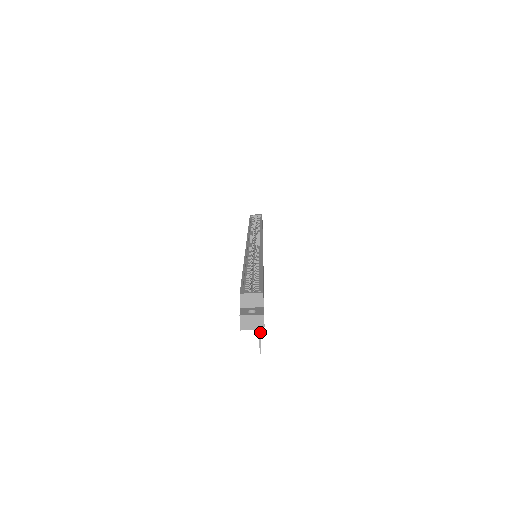
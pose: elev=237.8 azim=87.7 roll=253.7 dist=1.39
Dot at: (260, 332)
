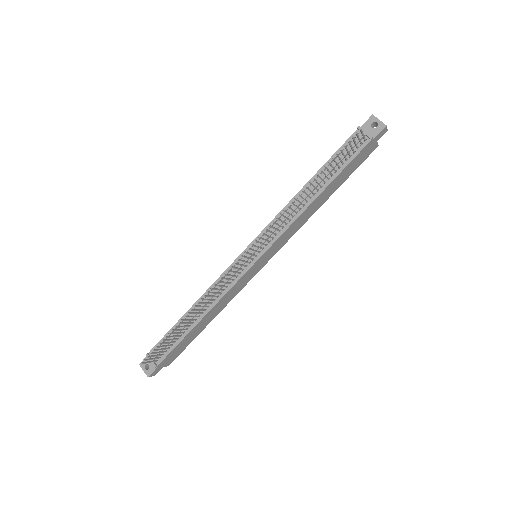
Dot at: (360, 140)
